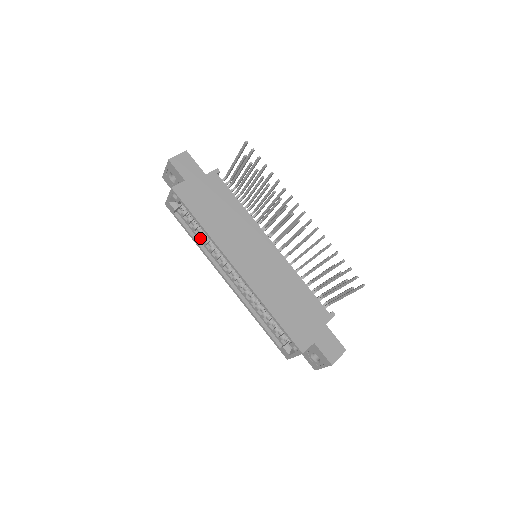
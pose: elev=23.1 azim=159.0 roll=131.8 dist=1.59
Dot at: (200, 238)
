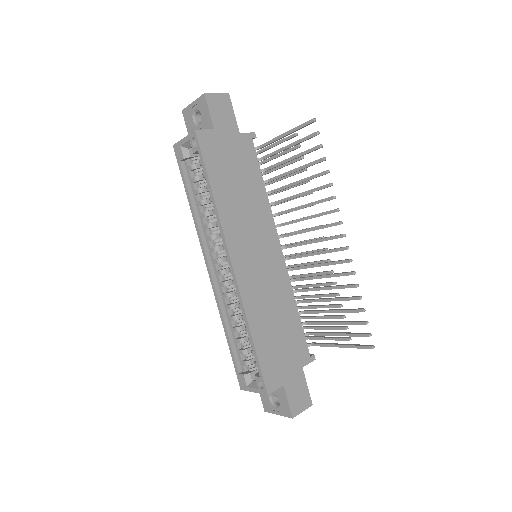
Dot at: (199, 206)
